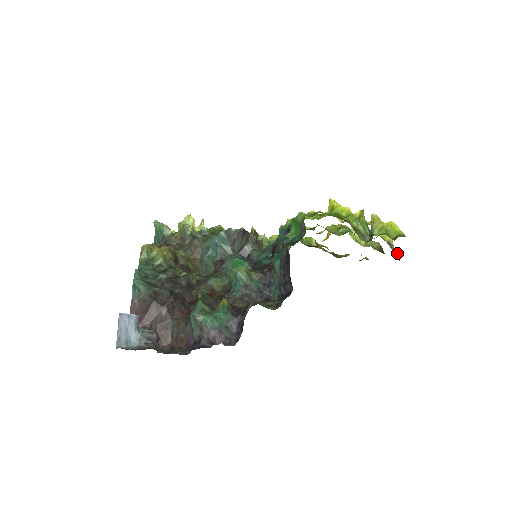
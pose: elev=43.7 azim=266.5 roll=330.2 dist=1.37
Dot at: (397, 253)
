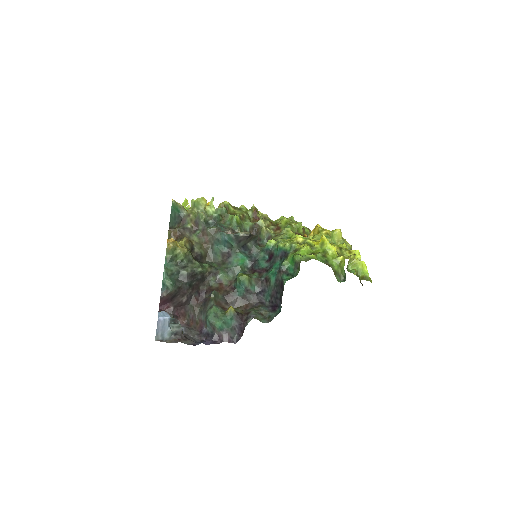
Dot at: occluded
